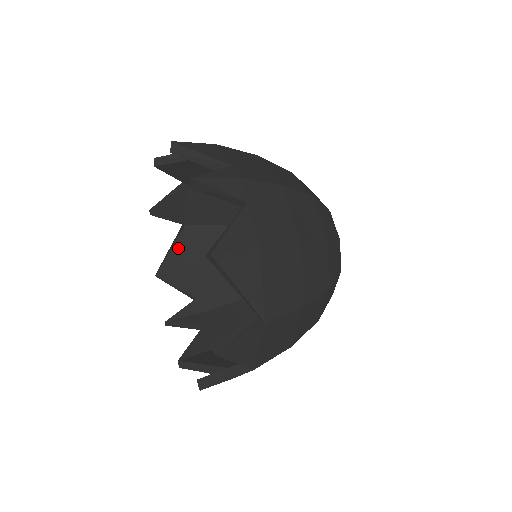
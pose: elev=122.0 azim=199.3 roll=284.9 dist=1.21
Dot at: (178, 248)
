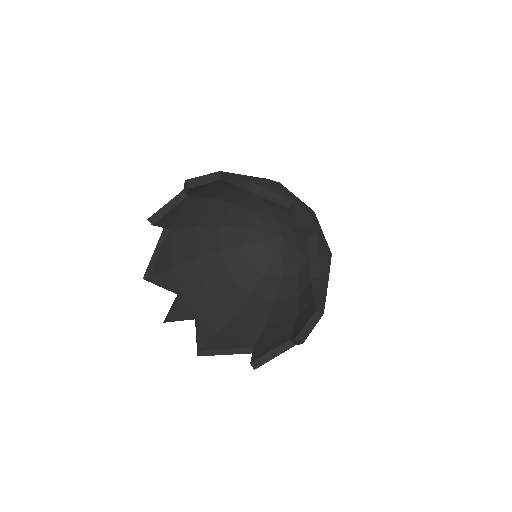
Dot at: (164, 250)
